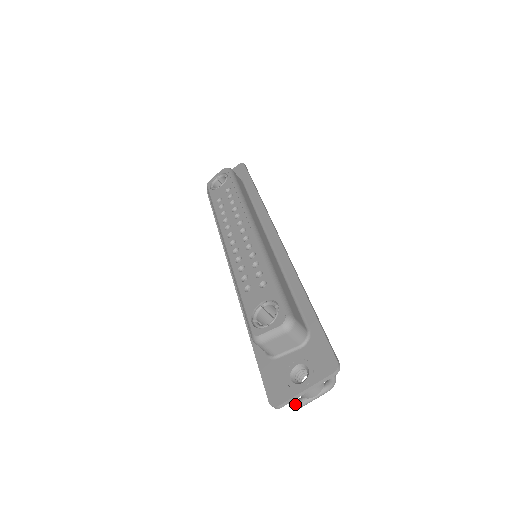
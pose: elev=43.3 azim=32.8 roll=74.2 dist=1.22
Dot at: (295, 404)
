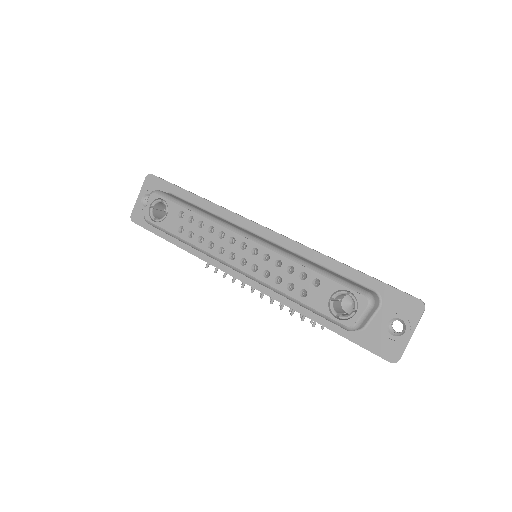
Dot at: occluded
